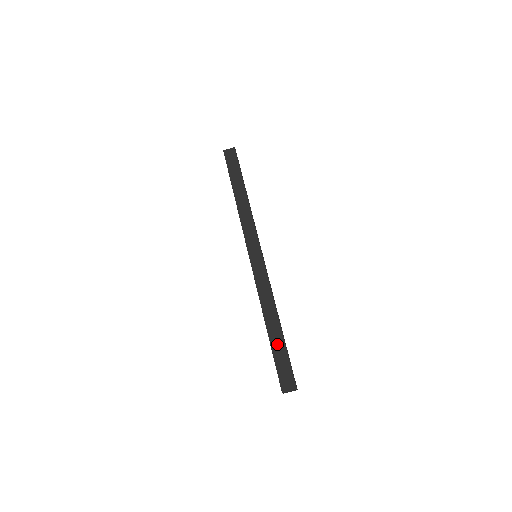
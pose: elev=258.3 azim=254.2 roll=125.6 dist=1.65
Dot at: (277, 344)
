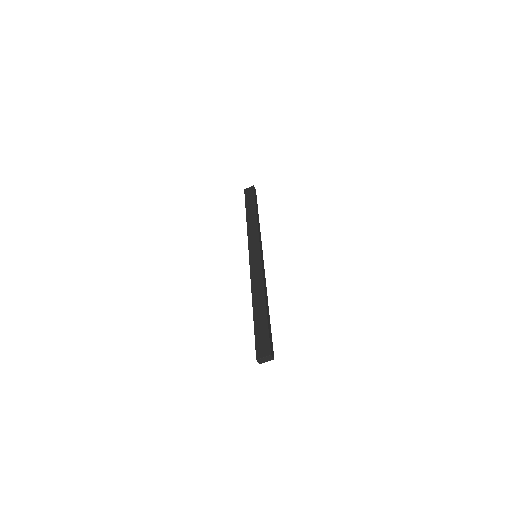
Dot at: (259, 319)
